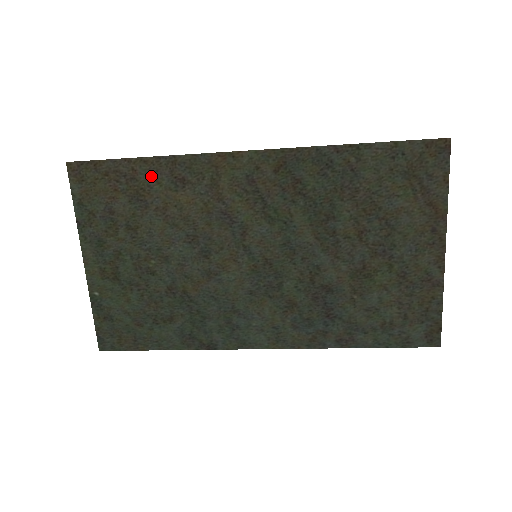
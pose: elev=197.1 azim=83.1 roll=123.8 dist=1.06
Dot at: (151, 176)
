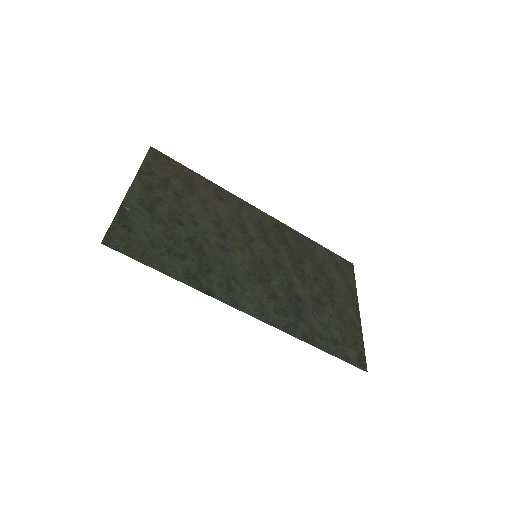
Dot at: (202, 184)
